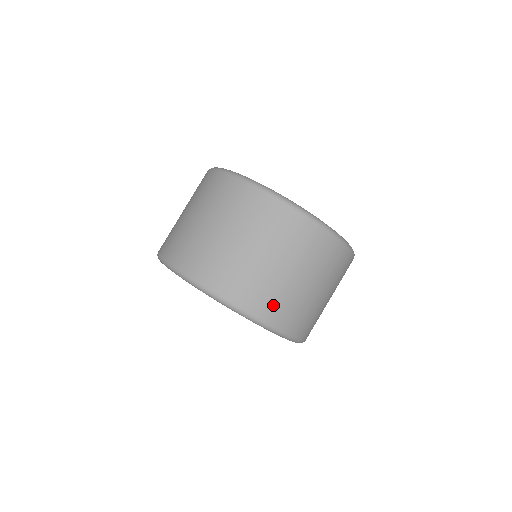
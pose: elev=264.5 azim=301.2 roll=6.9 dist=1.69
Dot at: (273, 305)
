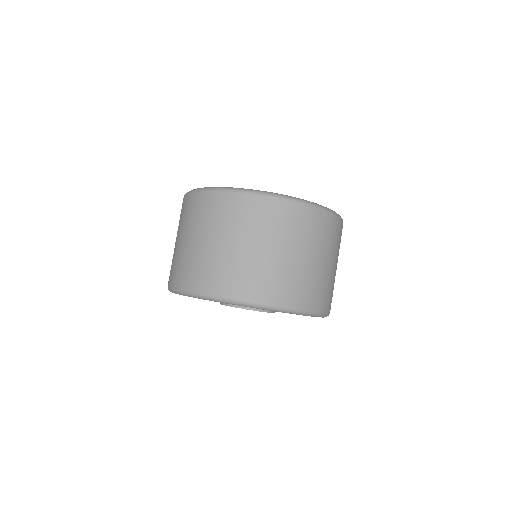
Dot at: (281, 288)
